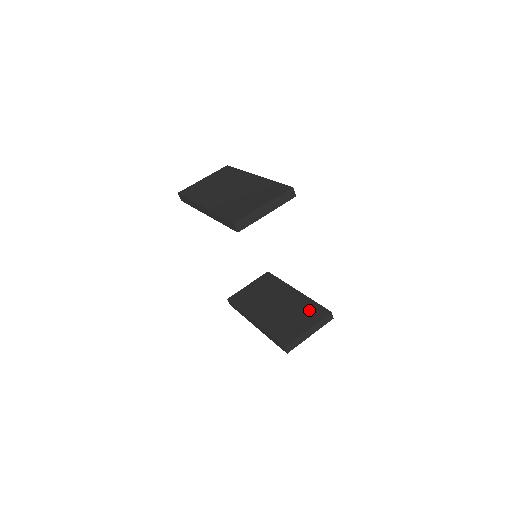
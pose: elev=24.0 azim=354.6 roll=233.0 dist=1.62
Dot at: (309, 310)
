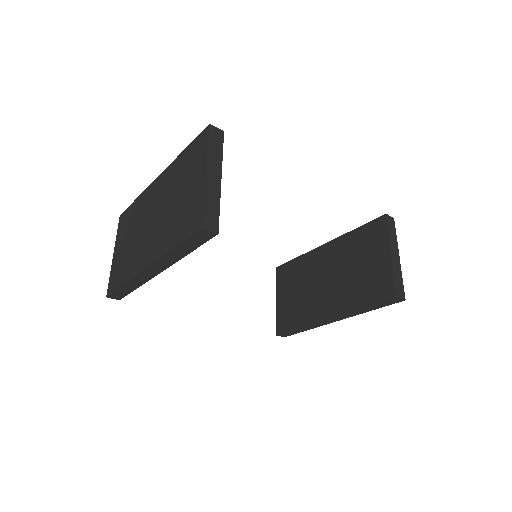
Dot at: (363, 241)
